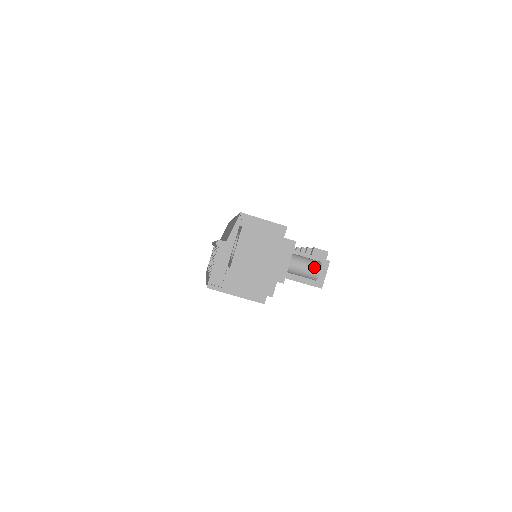
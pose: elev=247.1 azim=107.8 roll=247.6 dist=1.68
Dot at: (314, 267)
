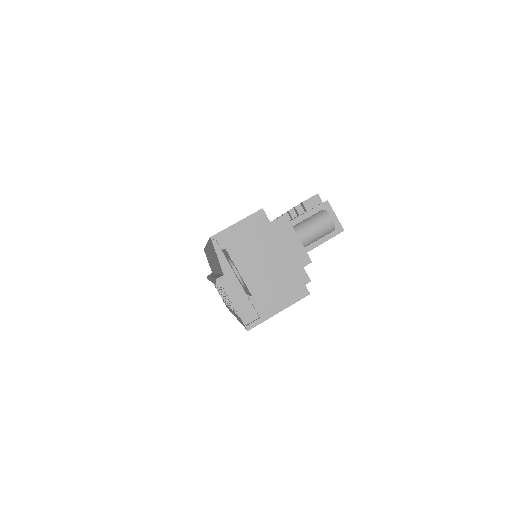
Dot at: (322, 220)
